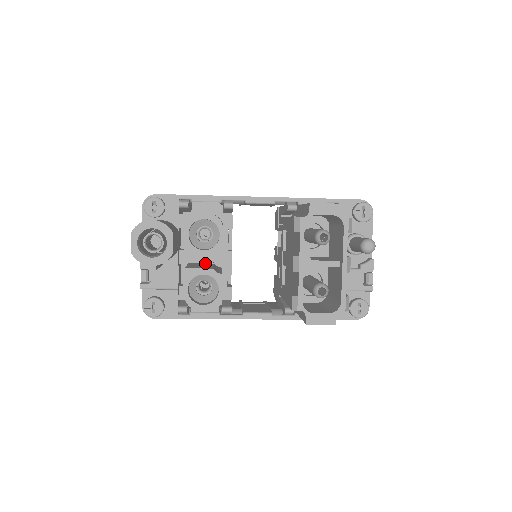
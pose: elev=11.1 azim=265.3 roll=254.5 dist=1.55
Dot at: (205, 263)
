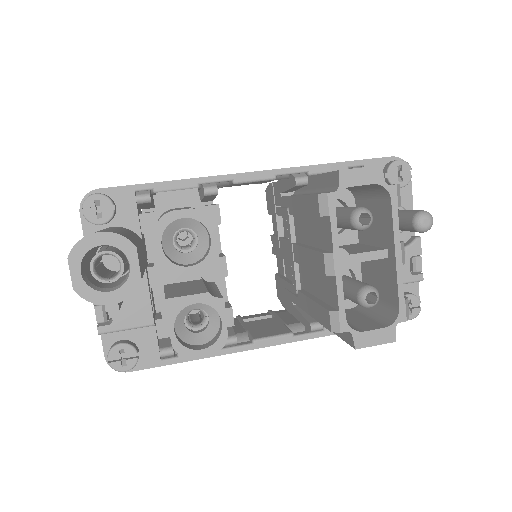
Dot at: (189, 281)
